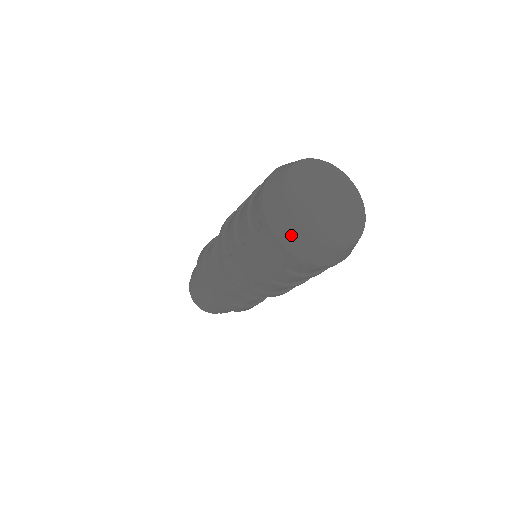
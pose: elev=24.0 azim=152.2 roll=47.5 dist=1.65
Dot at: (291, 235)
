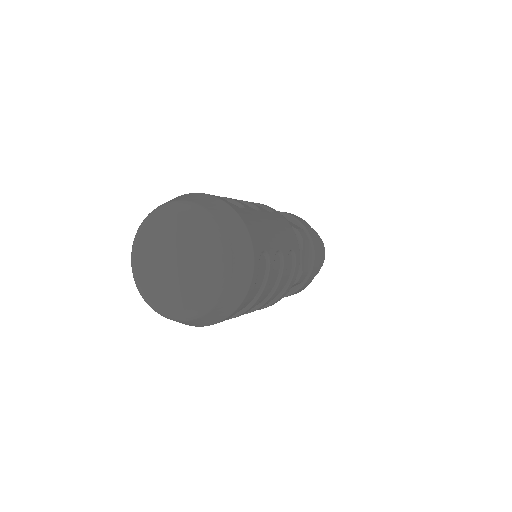
Dot at: occluded
